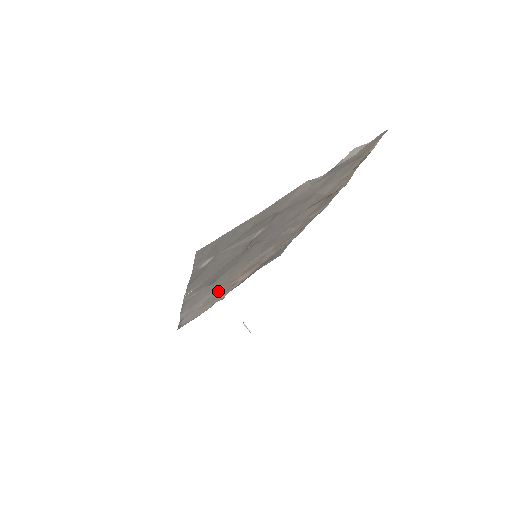
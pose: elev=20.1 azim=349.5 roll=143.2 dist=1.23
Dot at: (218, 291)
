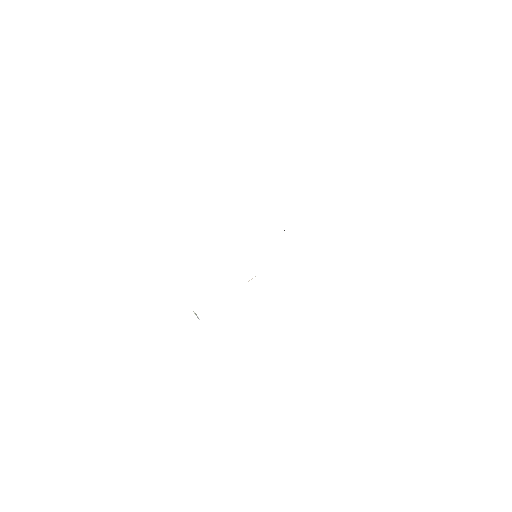
Dot at: occluded
